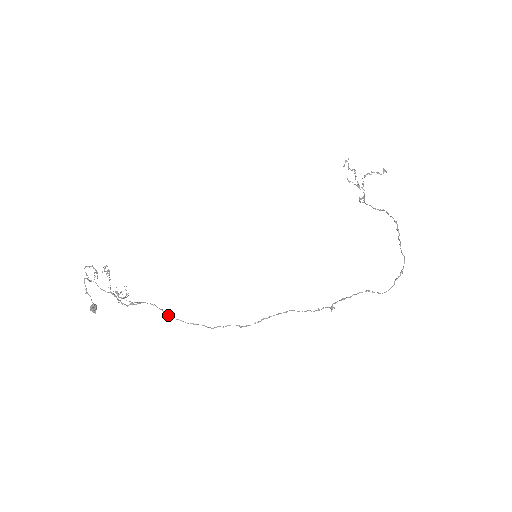
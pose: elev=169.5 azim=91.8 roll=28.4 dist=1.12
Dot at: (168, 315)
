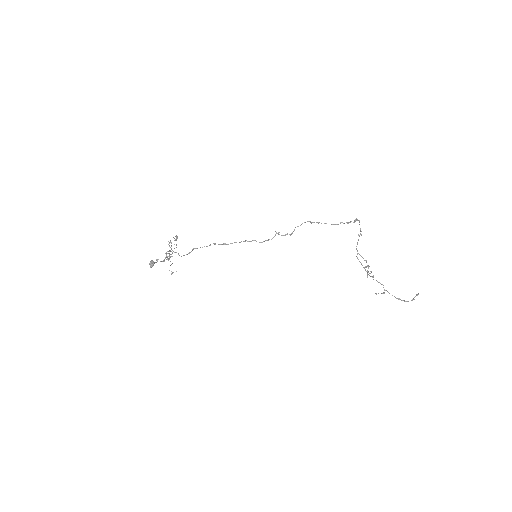
Dot at: occluded
